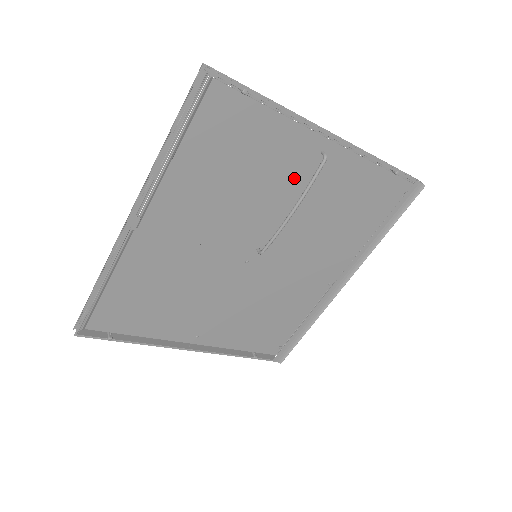
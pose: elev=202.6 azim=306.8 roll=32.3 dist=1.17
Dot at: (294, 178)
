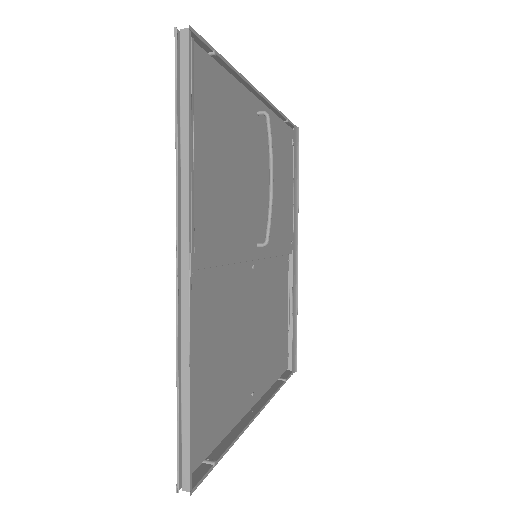
Dot at: (253, 149)
